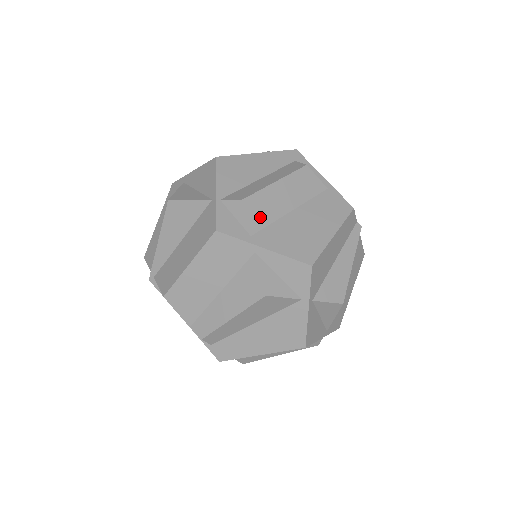
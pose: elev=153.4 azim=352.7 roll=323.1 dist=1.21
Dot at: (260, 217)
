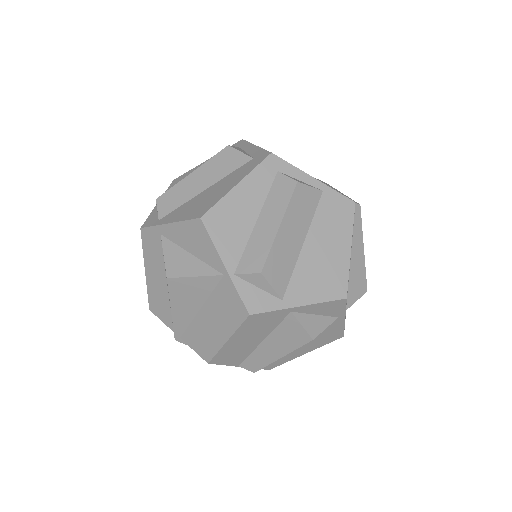
Dot at: (282, 275)
